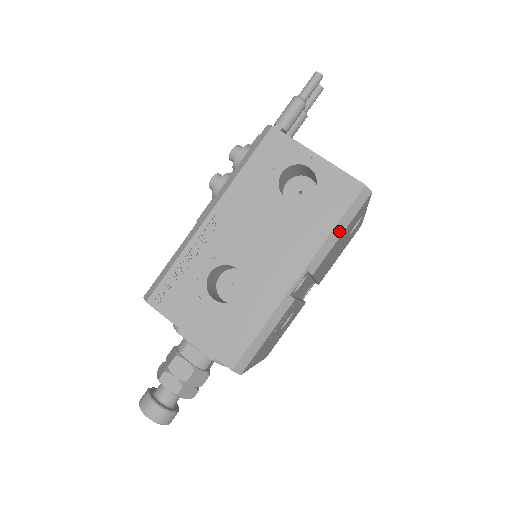
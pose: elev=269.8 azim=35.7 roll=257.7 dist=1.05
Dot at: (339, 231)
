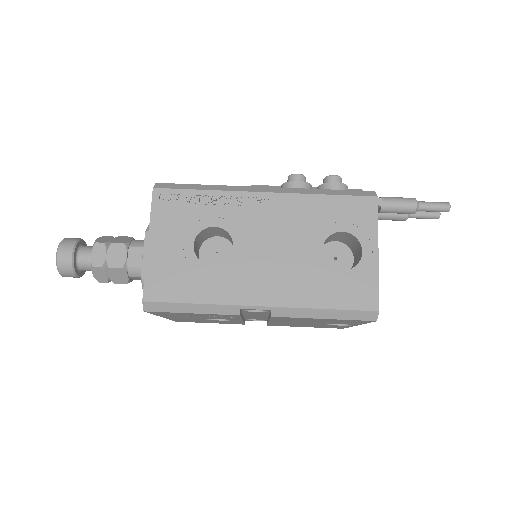
Dot at: (324, 314)
